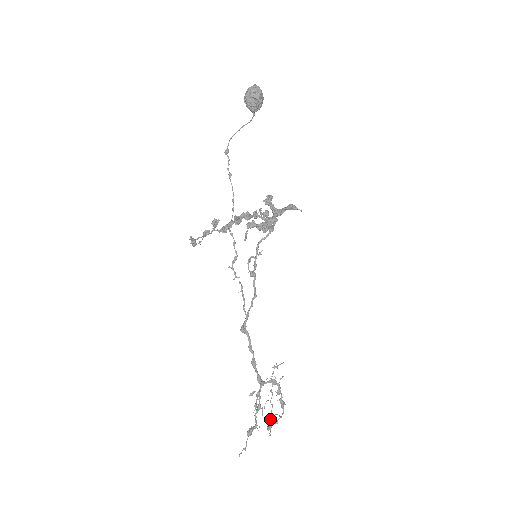
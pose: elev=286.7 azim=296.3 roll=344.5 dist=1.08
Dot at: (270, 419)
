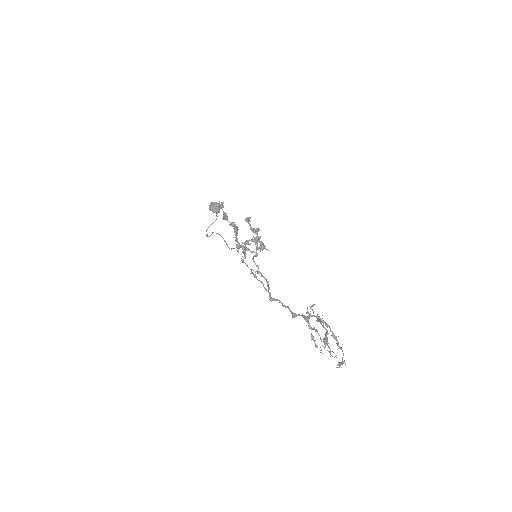
Dot at: (336, 367)
